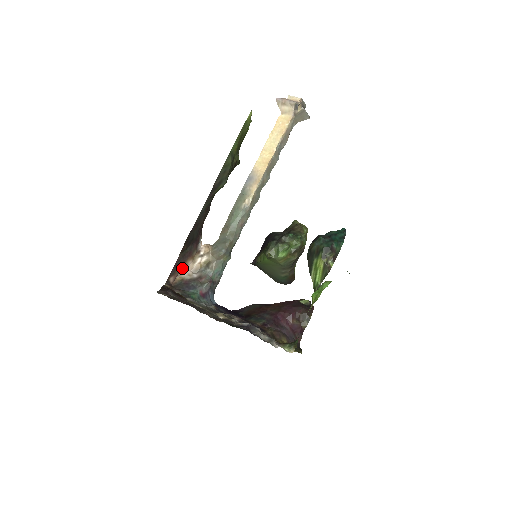
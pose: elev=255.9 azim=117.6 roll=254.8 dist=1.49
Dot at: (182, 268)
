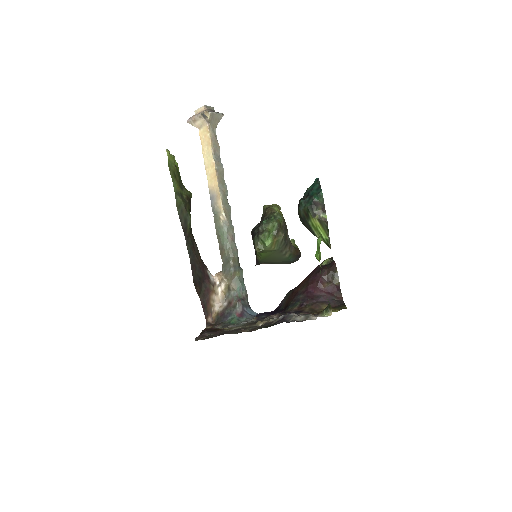
Dot at: (211, 305)
